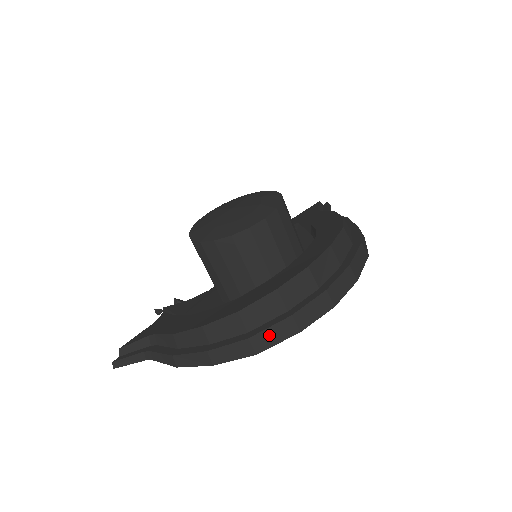
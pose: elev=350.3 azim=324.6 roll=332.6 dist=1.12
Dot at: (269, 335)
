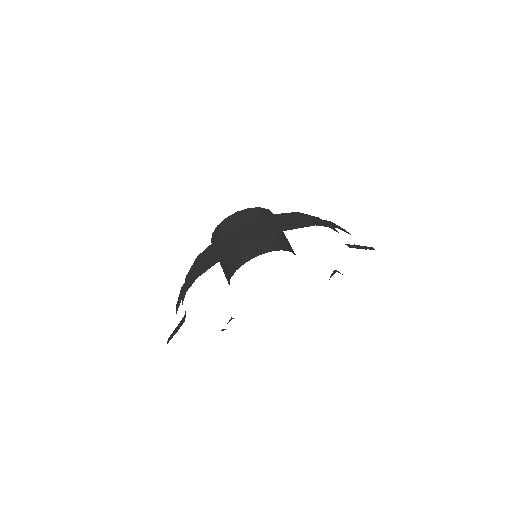
Dot at: (206, 263)
